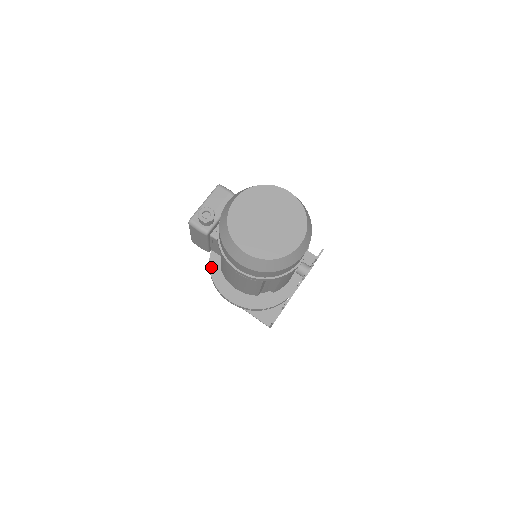
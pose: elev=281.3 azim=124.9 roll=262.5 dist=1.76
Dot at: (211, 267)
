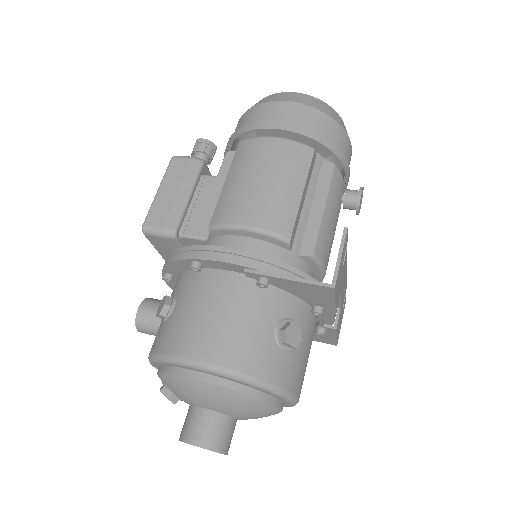
Dot at: occluded
